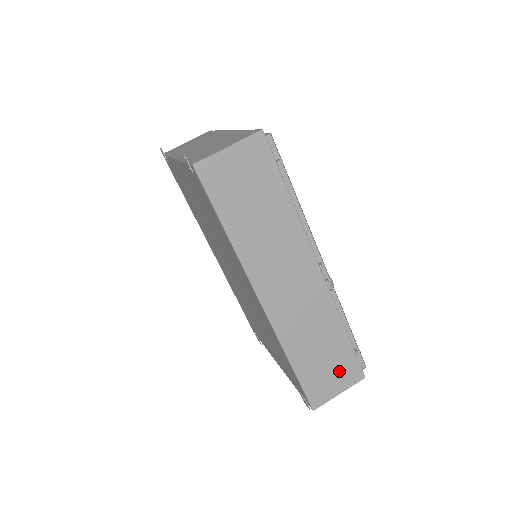
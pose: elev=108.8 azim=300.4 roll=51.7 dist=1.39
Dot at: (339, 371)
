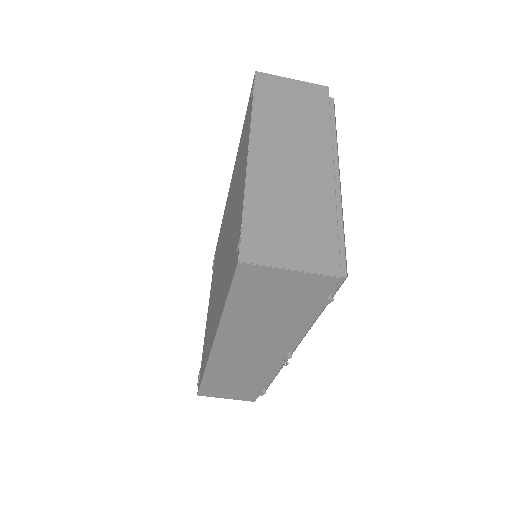
Dot at: (238, 393)
